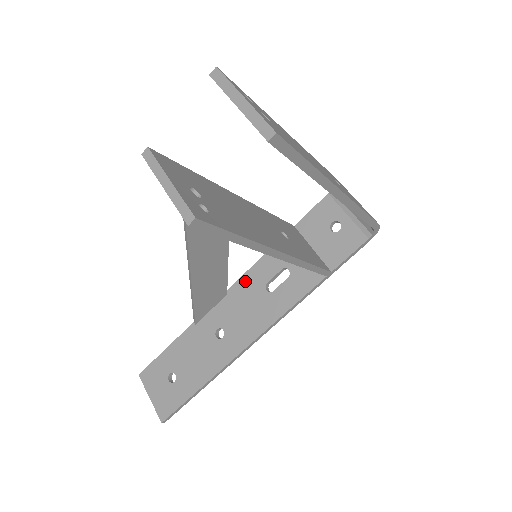
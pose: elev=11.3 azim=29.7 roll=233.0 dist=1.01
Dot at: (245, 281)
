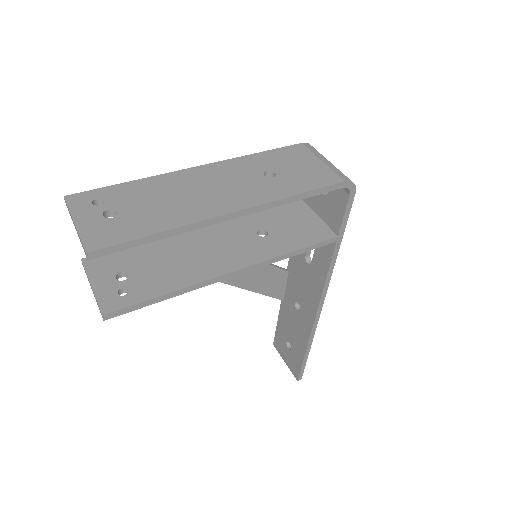
Dot at: (293, 258)
